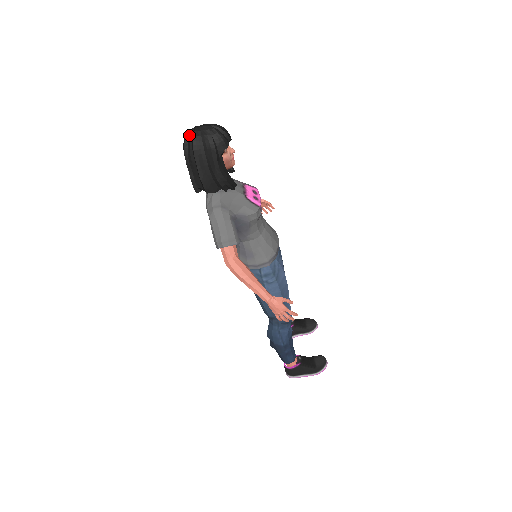
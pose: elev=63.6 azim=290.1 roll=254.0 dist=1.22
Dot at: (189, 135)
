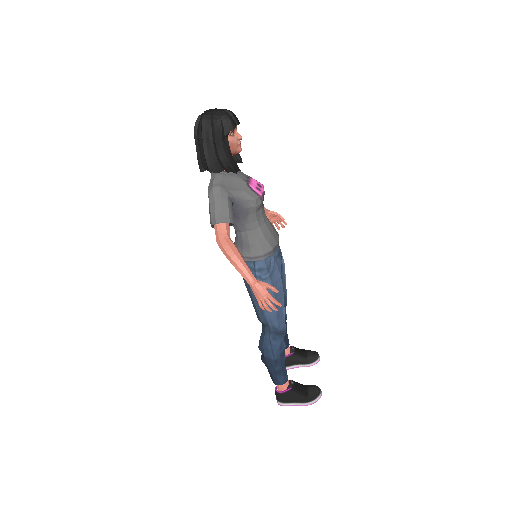
Dot at: (201, 115)
